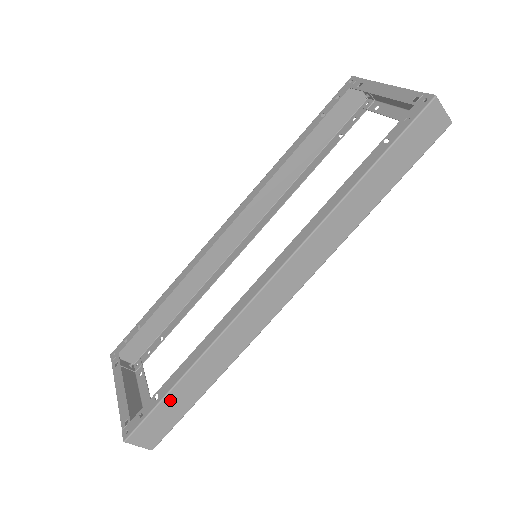
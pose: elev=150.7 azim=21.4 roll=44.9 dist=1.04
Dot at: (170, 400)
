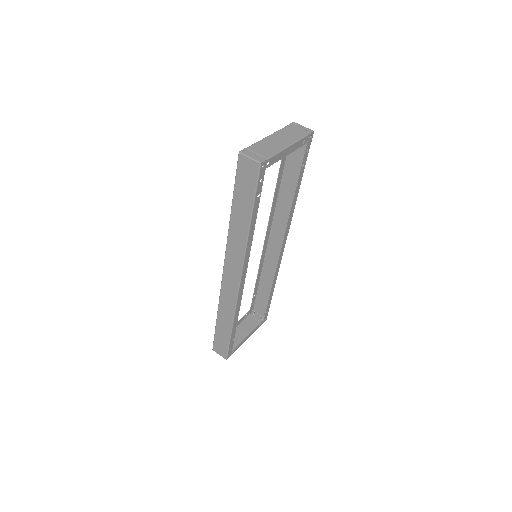
Dot at: (218, 332)
